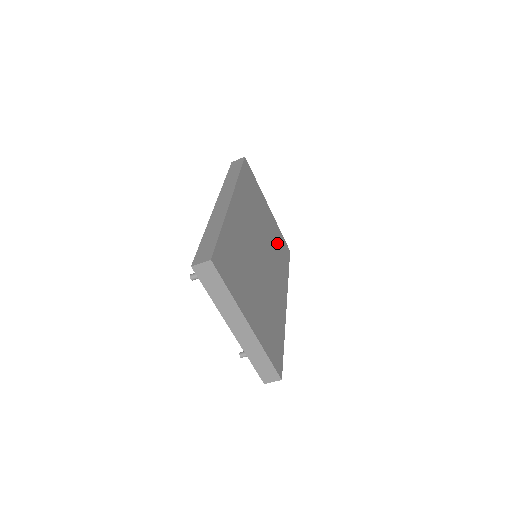
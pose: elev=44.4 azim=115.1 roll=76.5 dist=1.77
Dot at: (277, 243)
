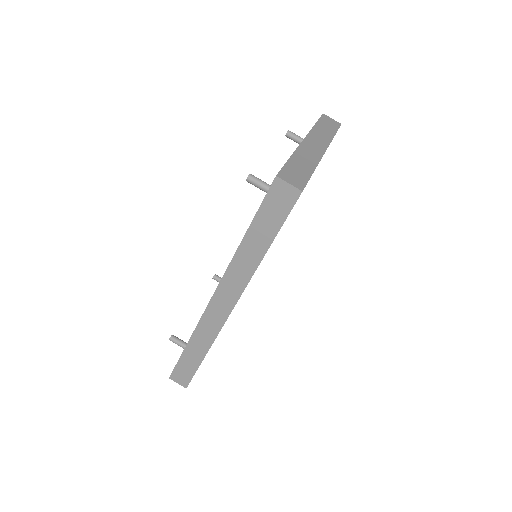
Dot at: occluded
